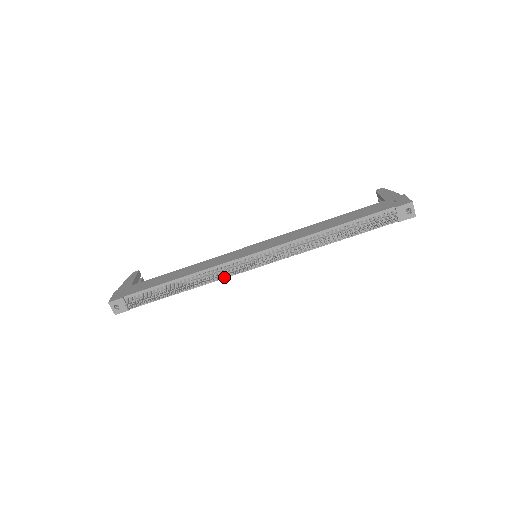
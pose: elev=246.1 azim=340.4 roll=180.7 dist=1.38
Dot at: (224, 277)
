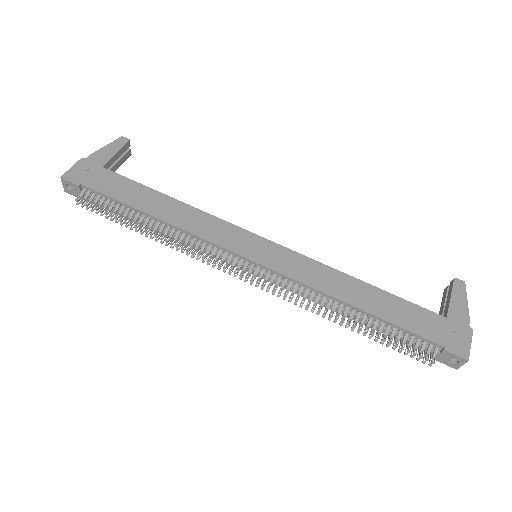
Dot at: (205, 251)
